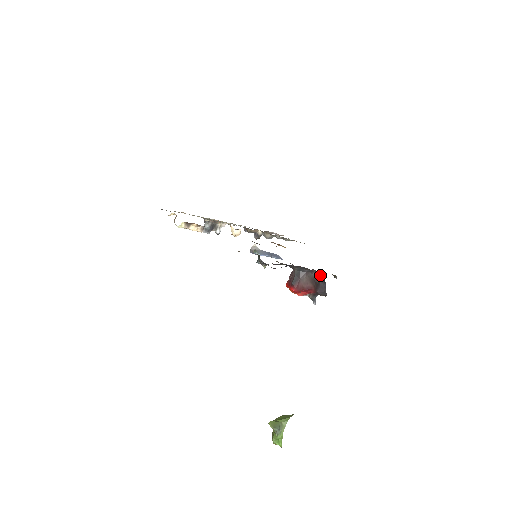
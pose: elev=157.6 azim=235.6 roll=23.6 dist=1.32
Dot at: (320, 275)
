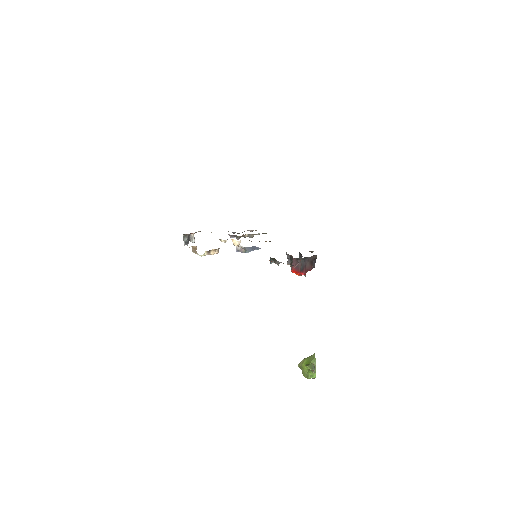
Dot at: (315, 257)
